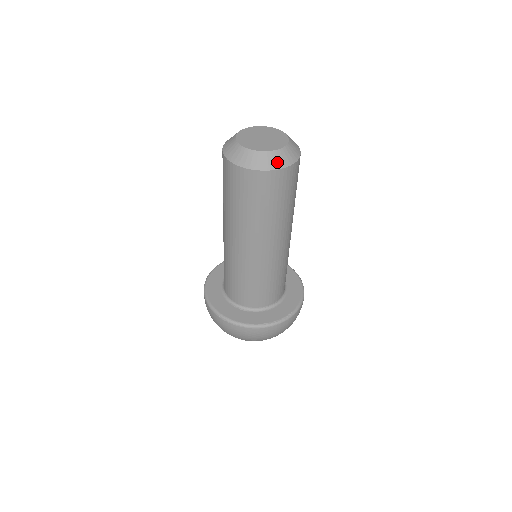
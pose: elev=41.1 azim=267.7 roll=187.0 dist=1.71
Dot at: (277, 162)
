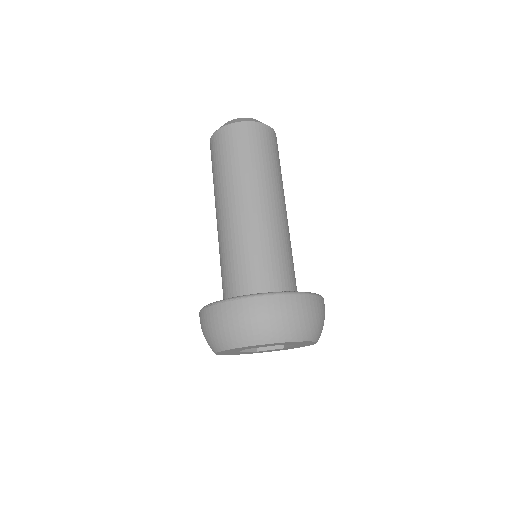
Dot at: (248, 120)
